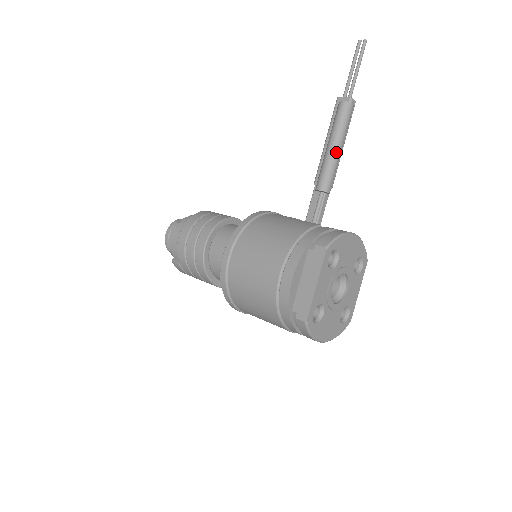
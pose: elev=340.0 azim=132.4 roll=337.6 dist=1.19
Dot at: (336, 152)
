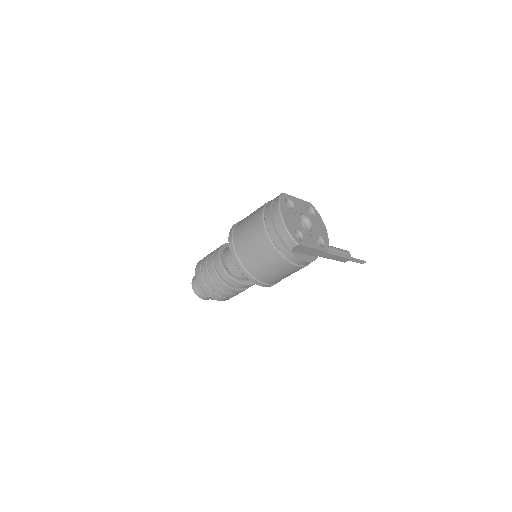
Dot at: (332, 247)
